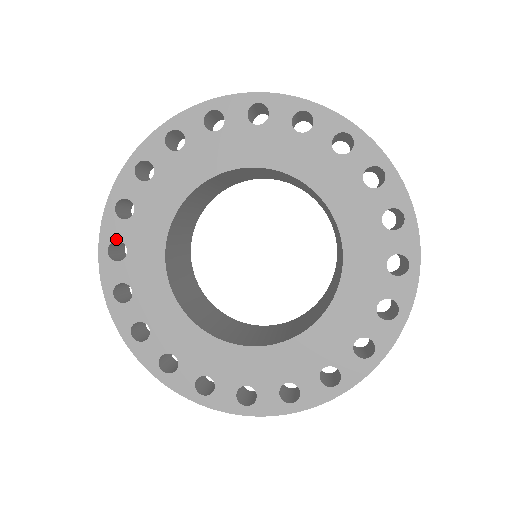
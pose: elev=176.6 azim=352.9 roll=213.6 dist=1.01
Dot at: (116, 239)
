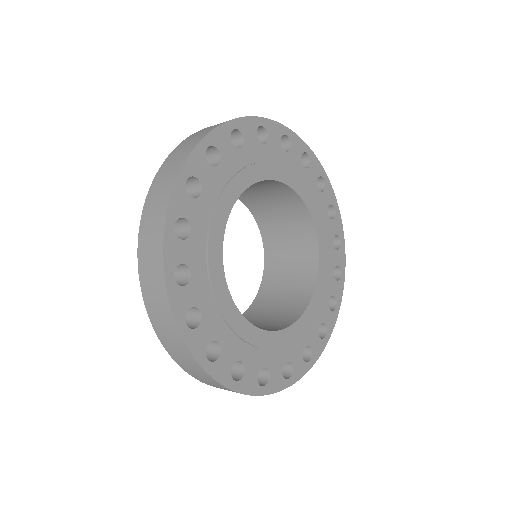
Dot at: (180, 262)
